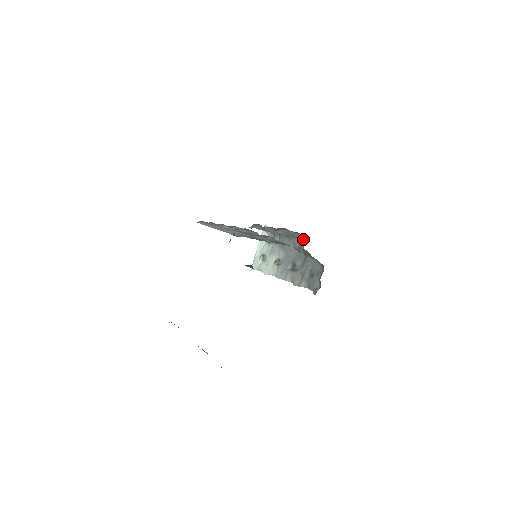
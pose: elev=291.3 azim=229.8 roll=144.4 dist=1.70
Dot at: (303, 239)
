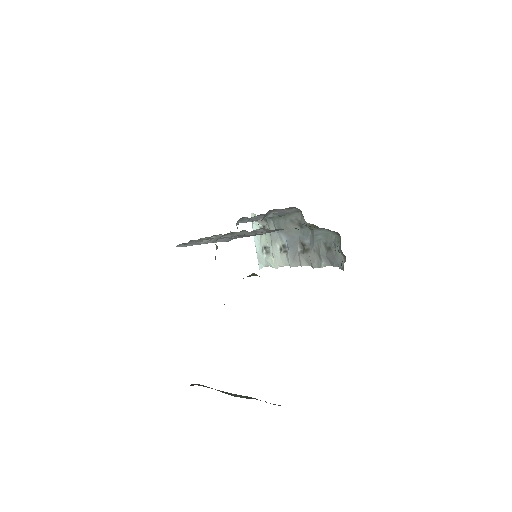
Dot at: (299, 212)
